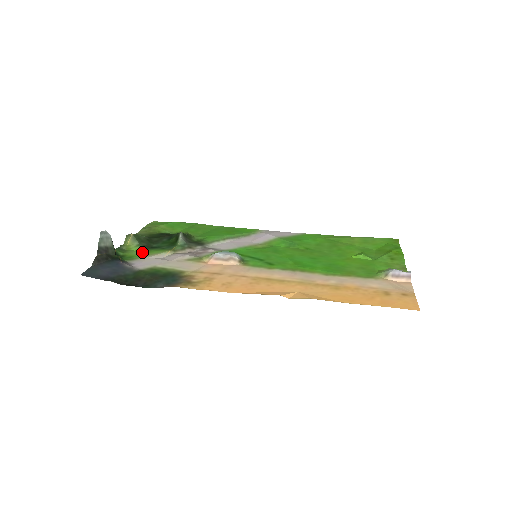
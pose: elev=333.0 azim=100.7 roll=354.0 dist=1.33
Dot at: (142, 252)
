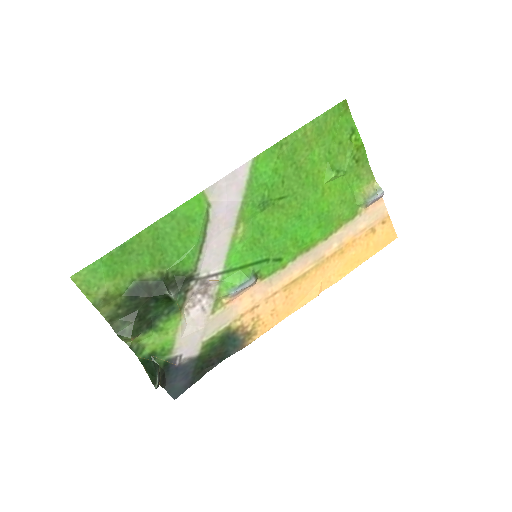
Dot at: (161, 336)
